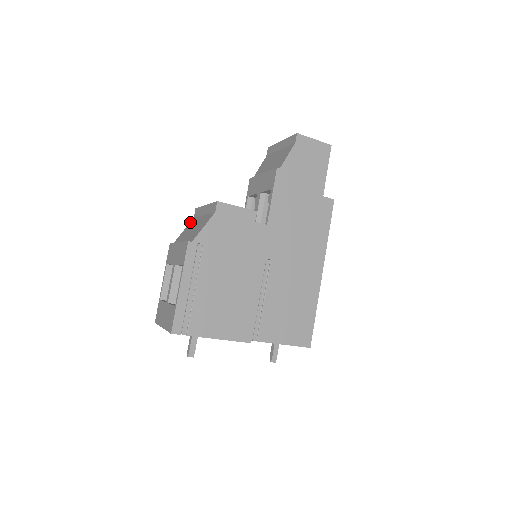
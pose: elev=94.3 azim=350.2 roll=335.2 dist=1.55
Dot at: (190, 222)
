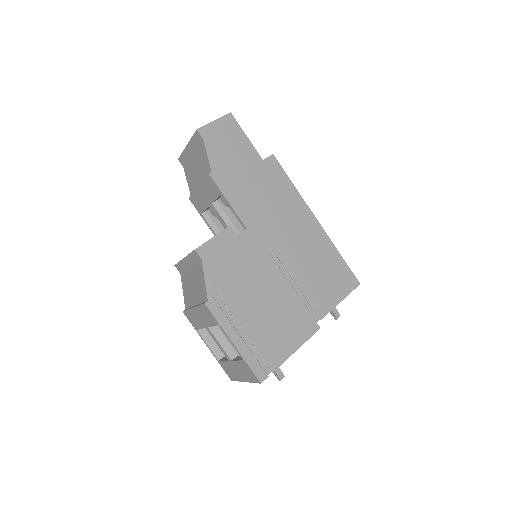
Dot at: (181, 280)
